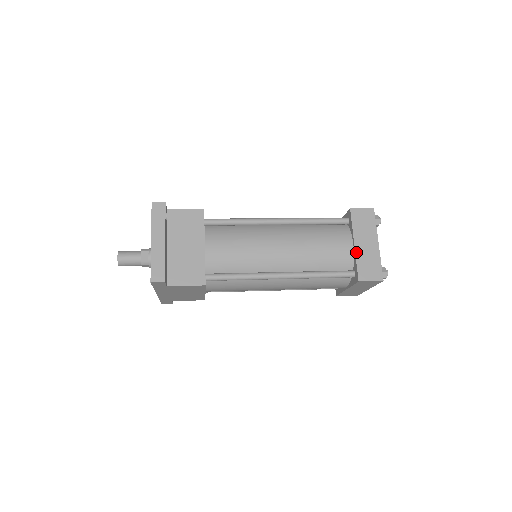
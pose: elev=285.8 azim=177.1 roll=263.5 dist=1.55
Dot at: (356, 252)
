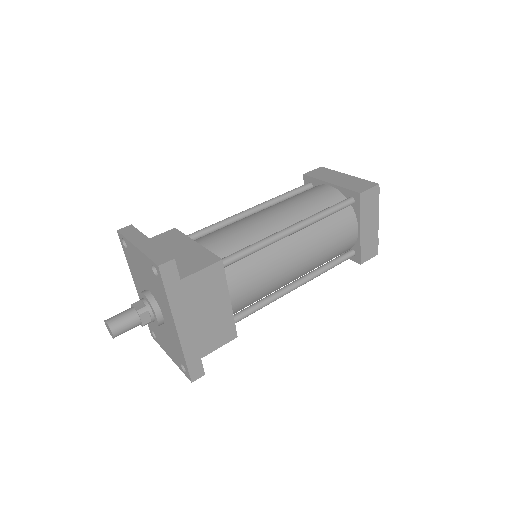
Dot at: (337, 185)
